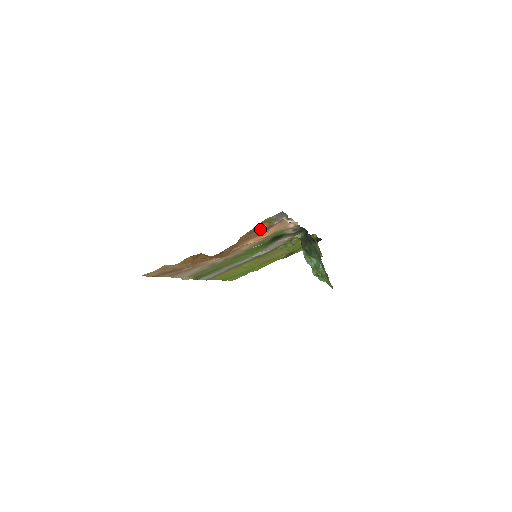
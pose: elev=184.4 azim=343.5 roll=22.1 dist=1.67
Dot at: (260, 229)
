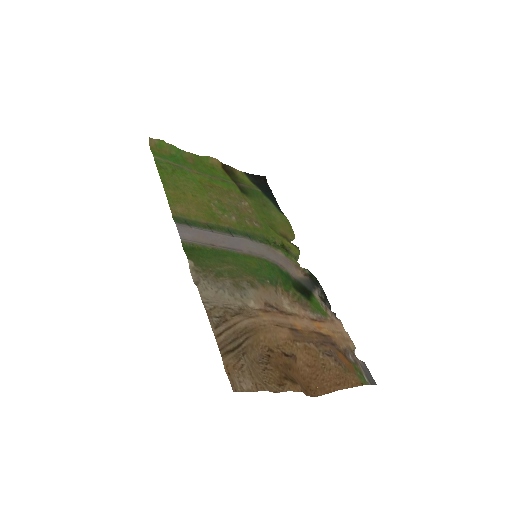
Dot at: (339, 356)
